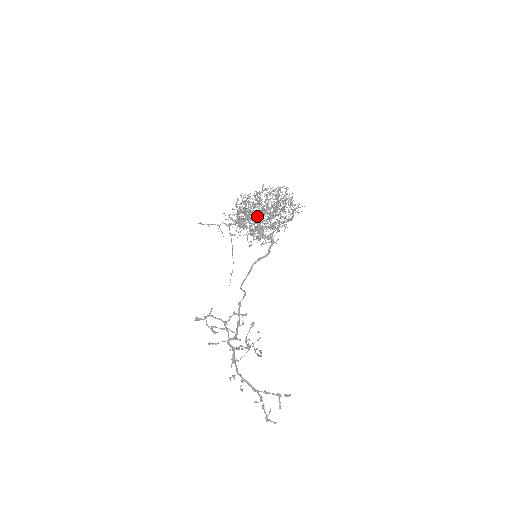
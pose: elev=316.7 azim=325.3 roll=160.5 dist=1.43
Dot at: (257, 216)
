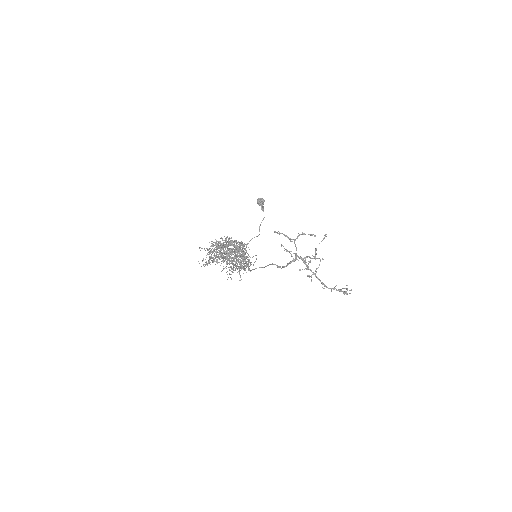
Dot at: (233, 248)
